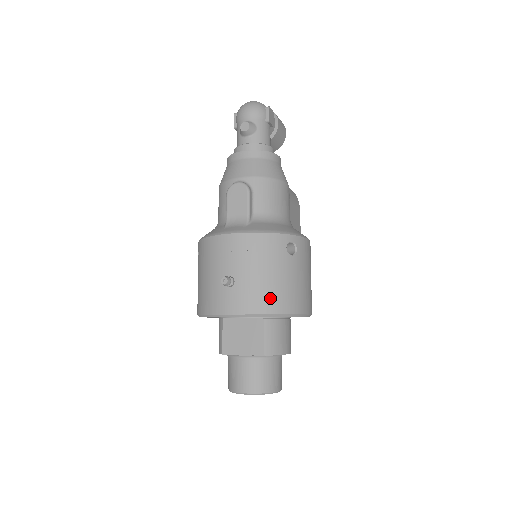
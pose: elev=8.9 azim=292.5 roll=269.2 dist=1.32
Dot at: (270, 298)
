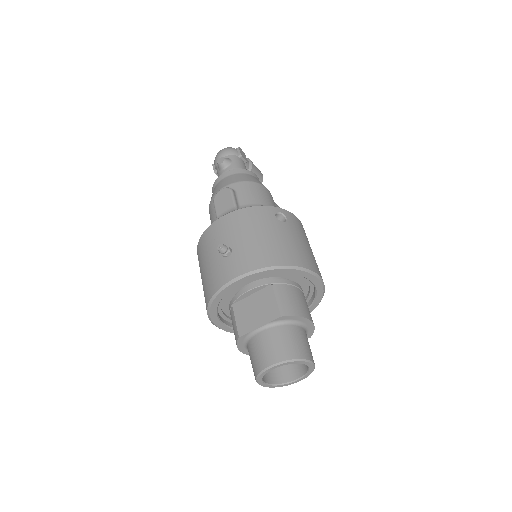
Dot at: (269, 253)
